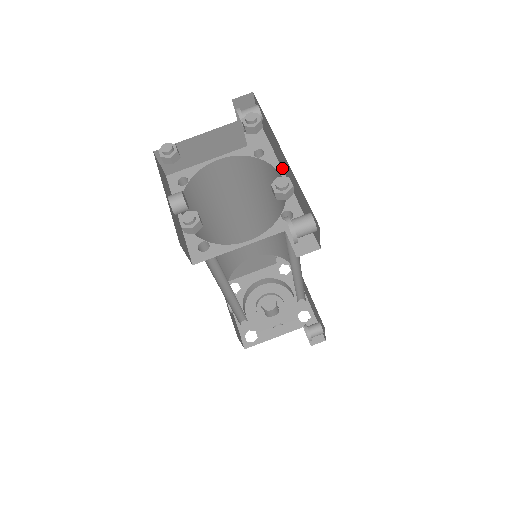
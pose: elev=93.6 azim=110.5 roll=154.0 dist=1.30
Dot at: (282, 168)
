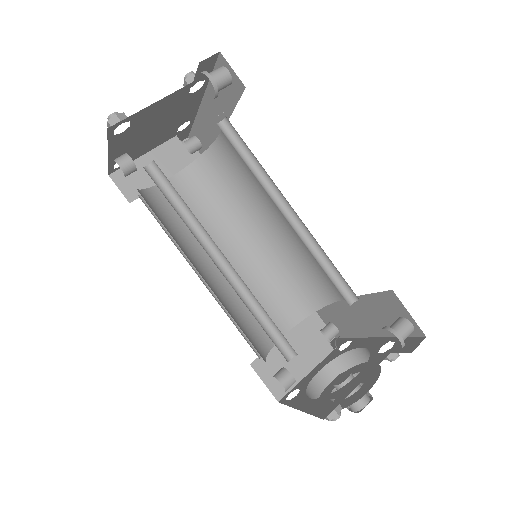
Dot at: occluded
